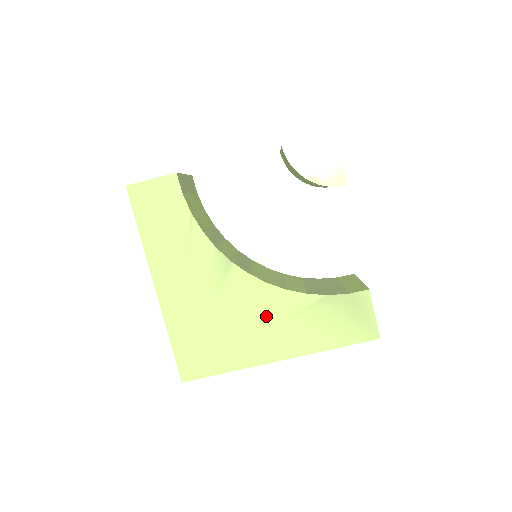
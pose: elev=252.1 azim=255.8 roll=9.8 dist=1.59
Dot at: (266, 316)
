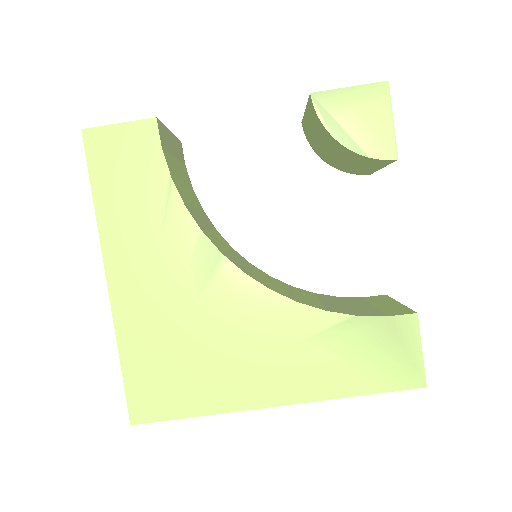
Dot at: (264, 338)
